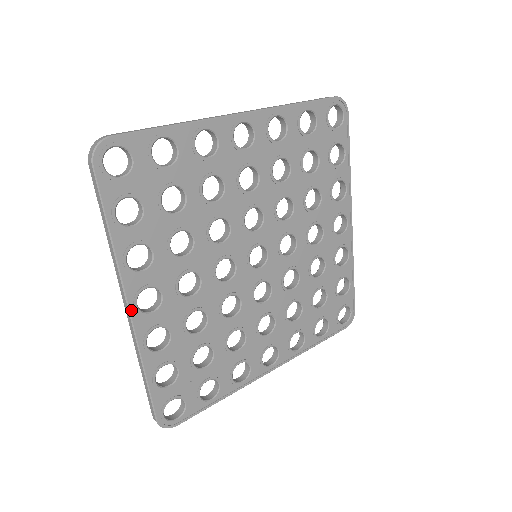
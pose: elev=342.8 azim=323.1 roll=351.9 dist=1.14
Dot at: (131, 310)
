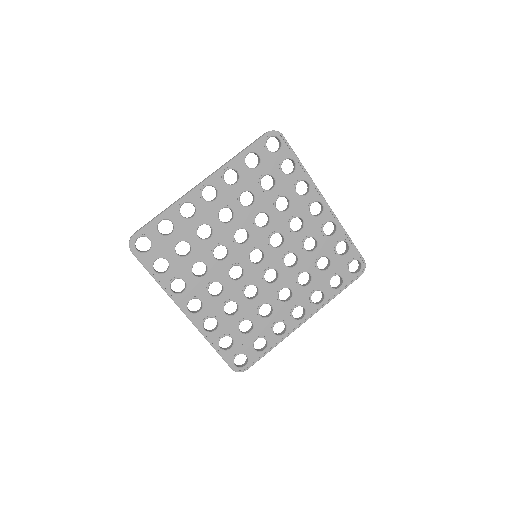
Dot at: (186, 314)
